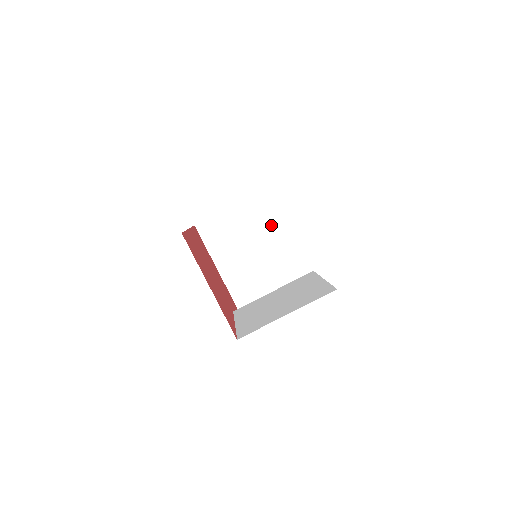
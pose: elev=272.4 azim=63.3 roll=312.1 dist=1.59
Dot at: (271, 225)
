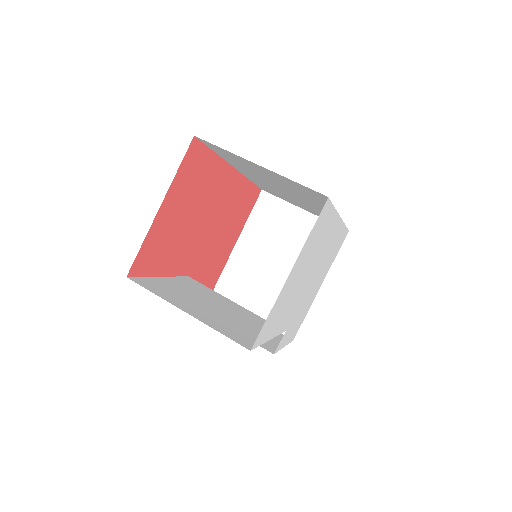
Dot at: occluded
